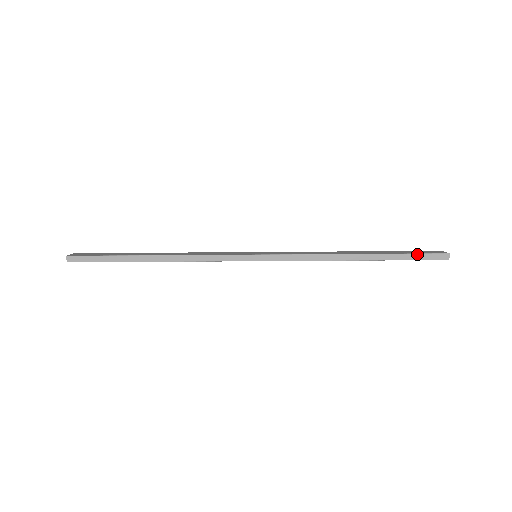
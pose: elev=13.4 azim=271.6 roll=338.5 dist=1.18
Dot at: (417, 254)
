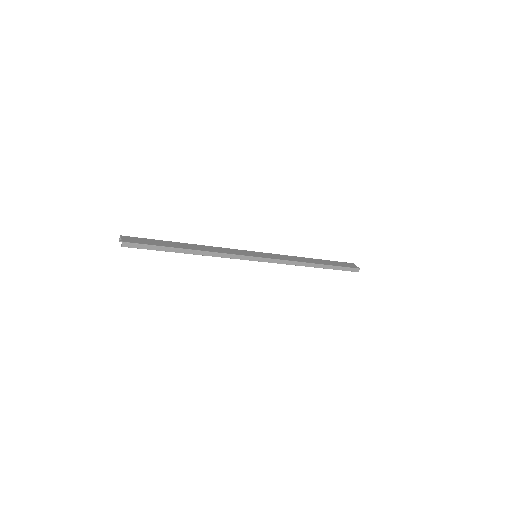
Dot at: (345, 267)
